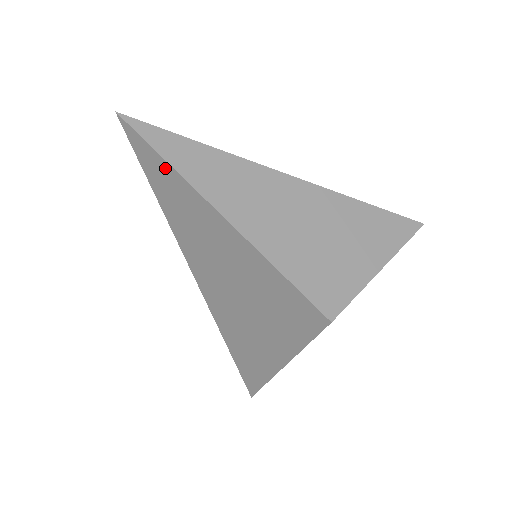
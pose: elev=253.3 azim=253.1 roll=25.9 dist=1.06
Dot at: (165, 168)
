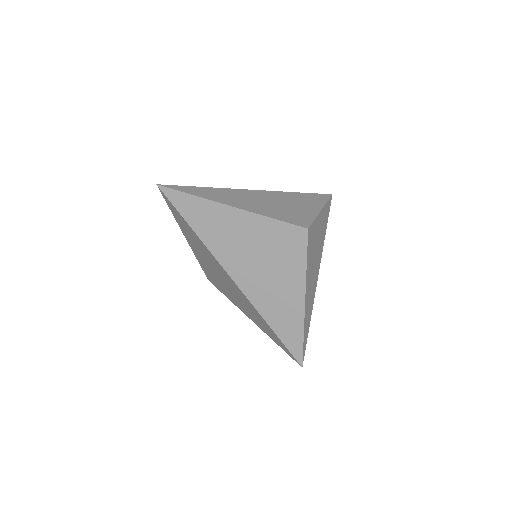
Dot at: (190, 199)
